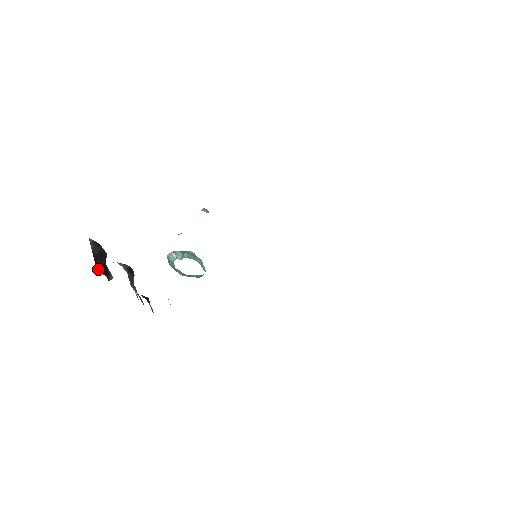
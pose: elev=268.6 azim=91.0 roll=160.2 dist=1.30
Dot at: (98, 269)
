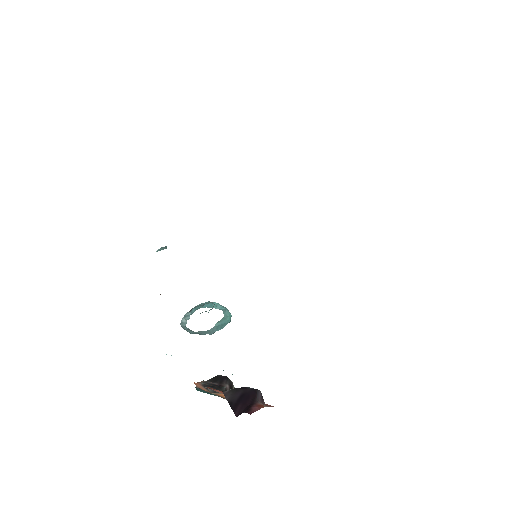
Dot at: (239, 414)
